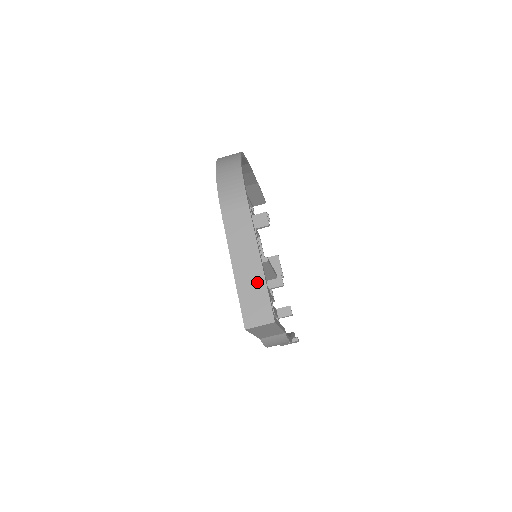
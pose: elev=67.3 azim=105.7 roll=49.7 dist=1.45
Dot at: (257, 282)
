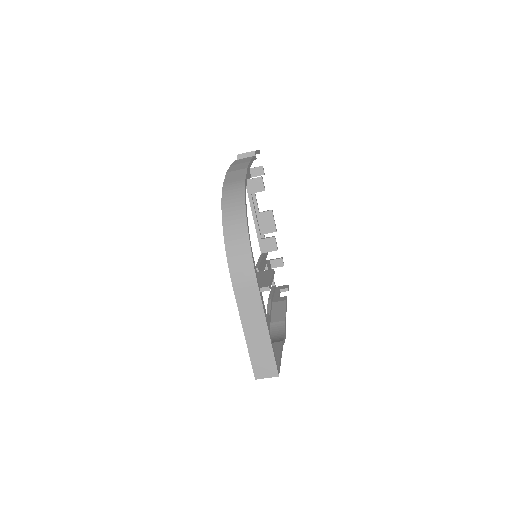
Dot at: (265, 346)
